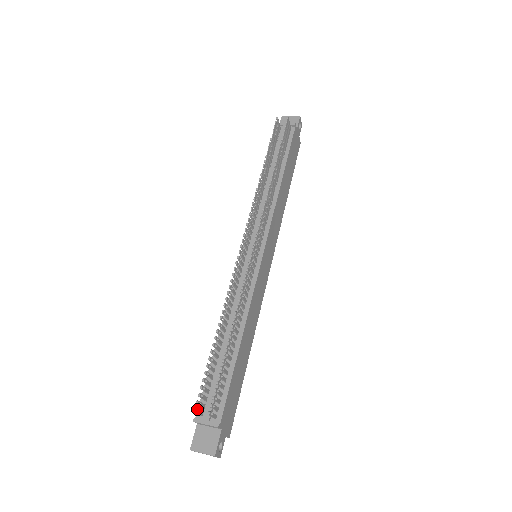
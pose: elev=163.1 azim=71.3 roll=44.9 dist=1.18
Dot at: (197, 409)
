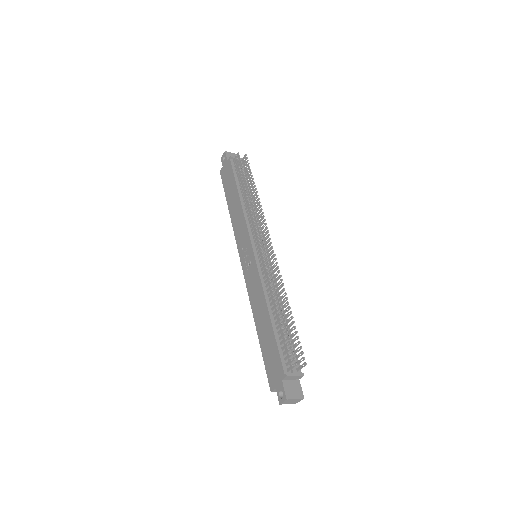
Dot at: (295, 363)
